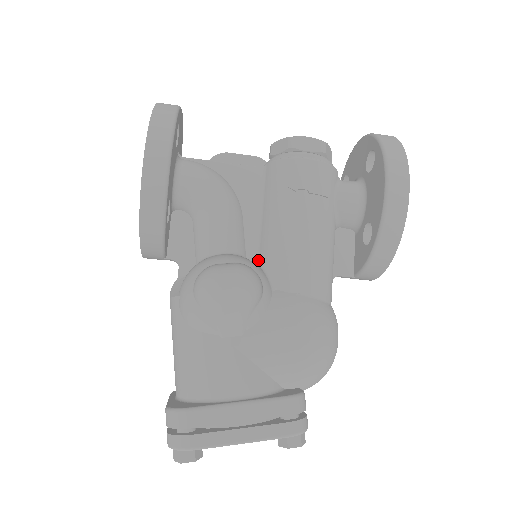
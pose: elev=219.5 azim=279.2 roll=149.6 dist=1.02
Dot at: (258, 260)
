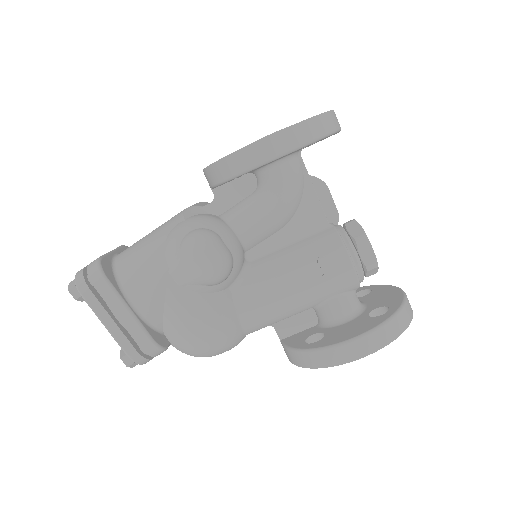
Dot at: (249, 262)
